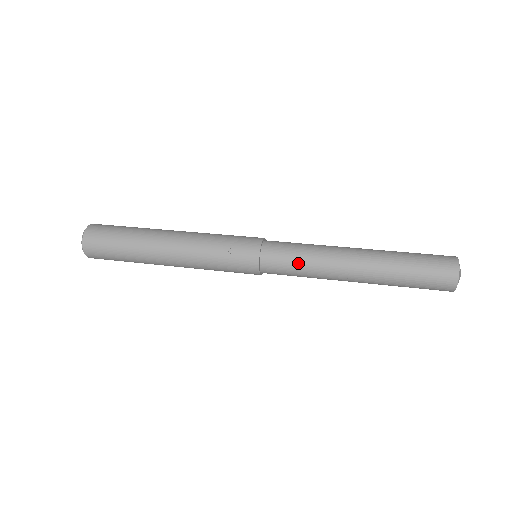
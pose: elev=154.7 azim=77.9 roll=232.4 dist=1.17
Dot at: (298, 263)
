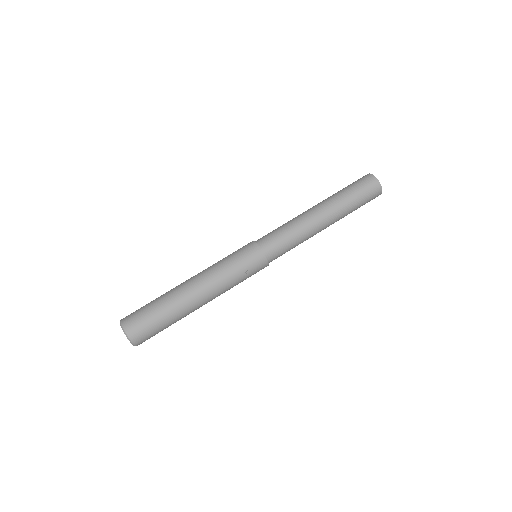
Dot at: (292, 245)
